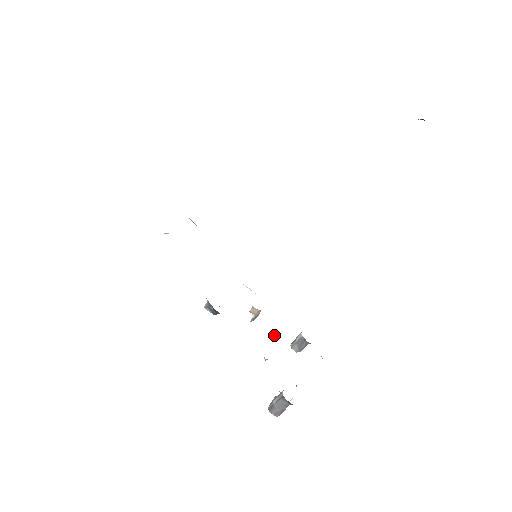
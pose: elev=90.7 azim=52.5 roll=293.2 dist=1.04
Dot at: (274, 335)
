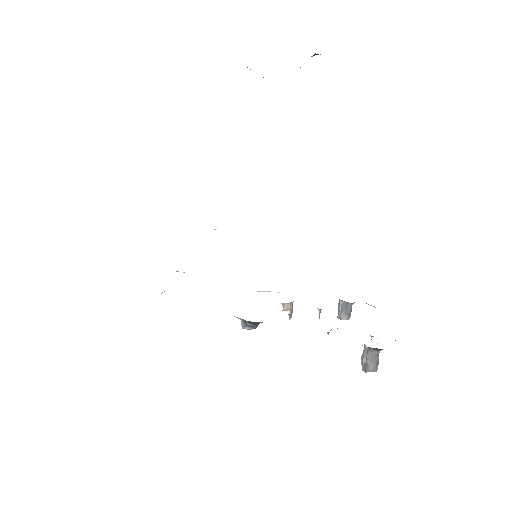
Dot at: occluded
